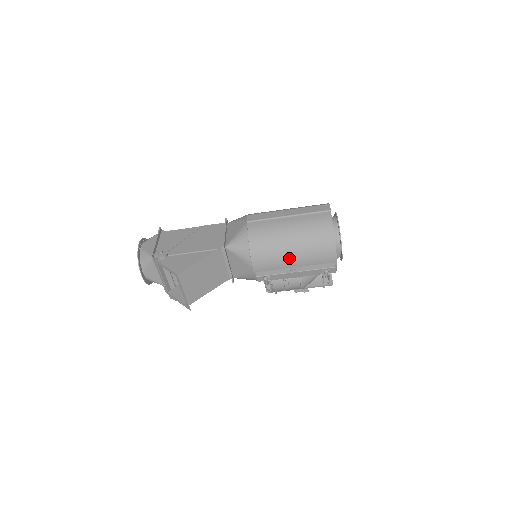
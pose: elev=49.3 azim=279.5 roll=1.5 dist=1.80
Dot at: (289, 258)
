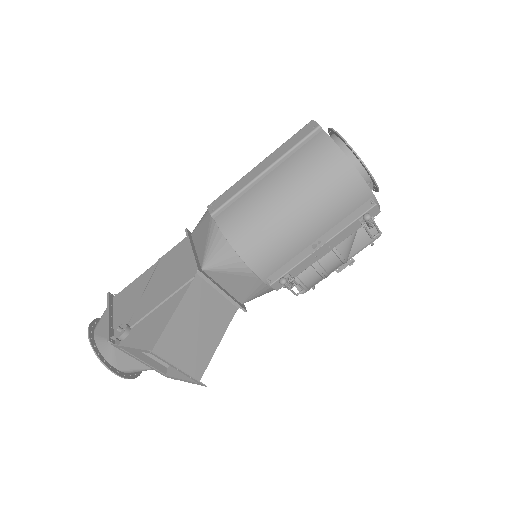
Dot at: (300, 231)
